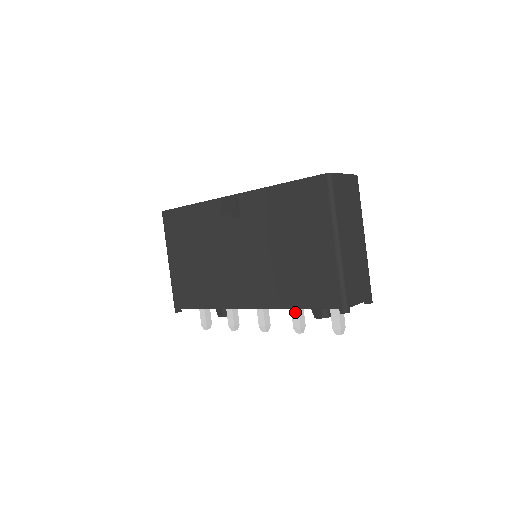
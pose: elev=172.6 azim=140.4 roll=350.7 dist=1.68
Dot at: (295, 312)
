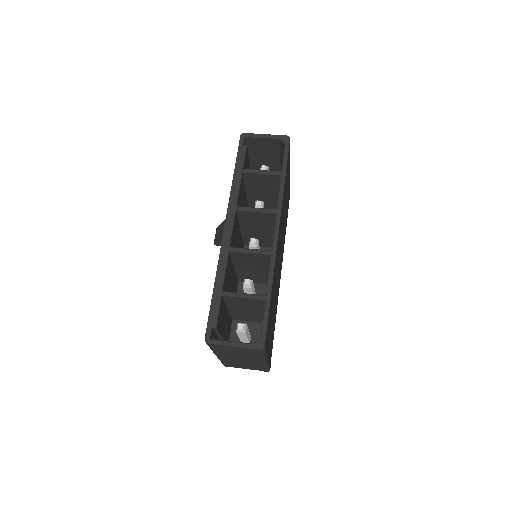
Dot at: occluded
